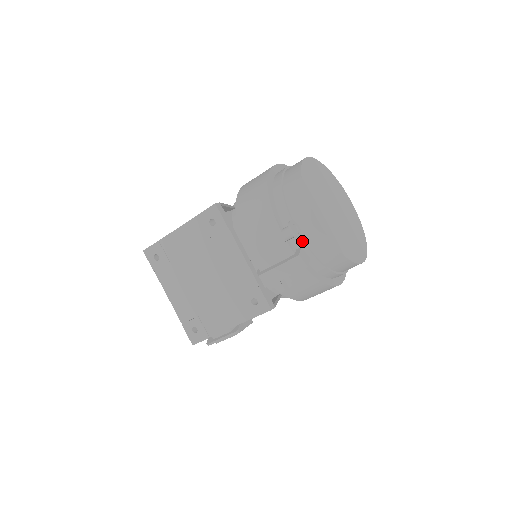
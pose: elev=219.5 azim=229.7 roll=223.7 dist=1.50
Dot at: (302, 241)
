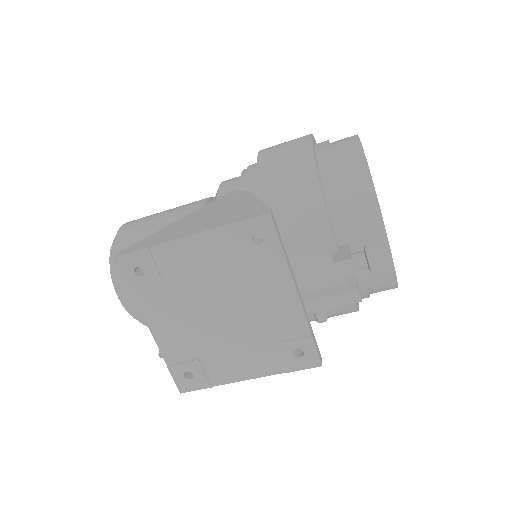
Dot at: occluded
